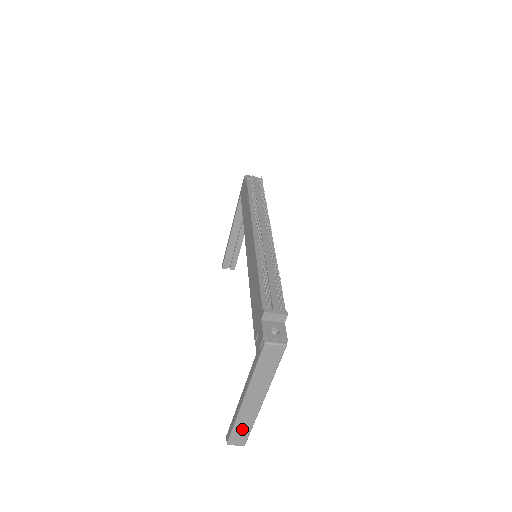
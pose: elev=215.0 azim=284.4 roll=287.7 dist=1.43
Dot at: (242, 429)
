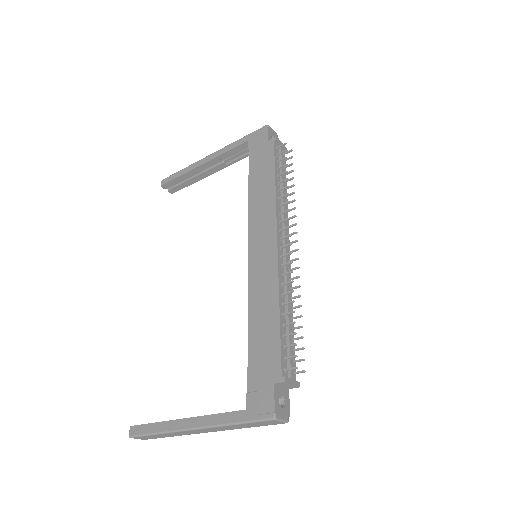
Dot at: (160, 436)
